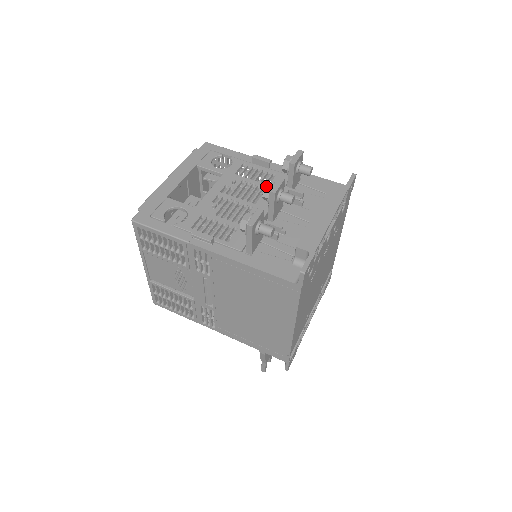
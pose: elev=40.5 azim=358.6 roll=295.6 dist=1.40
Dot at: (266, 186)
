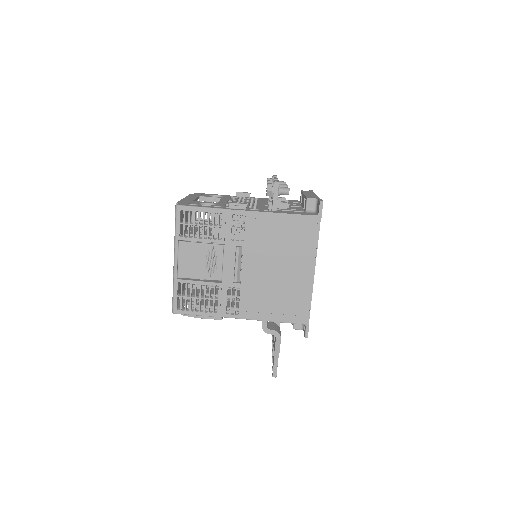
Dot at: (268, 181)
